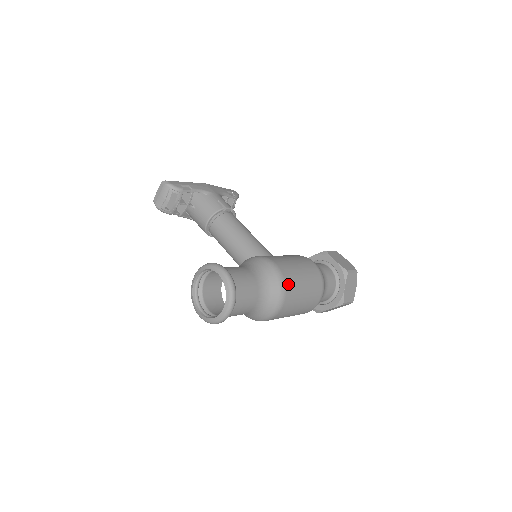
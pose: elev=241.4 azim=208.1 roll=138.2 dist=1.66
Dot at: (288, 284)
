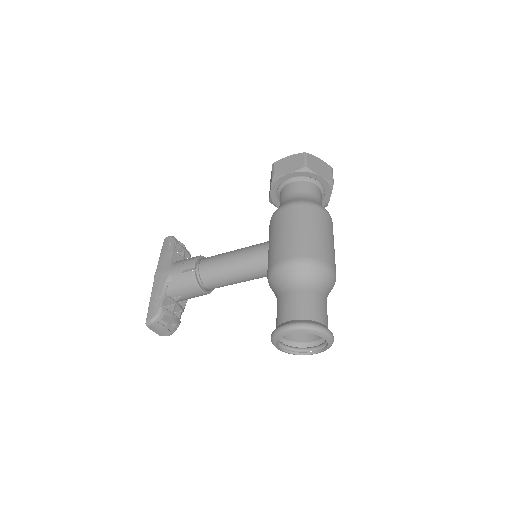
Dot at: (313, 254)
